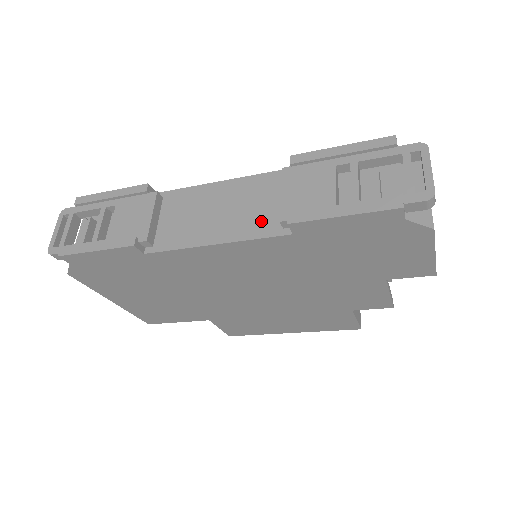
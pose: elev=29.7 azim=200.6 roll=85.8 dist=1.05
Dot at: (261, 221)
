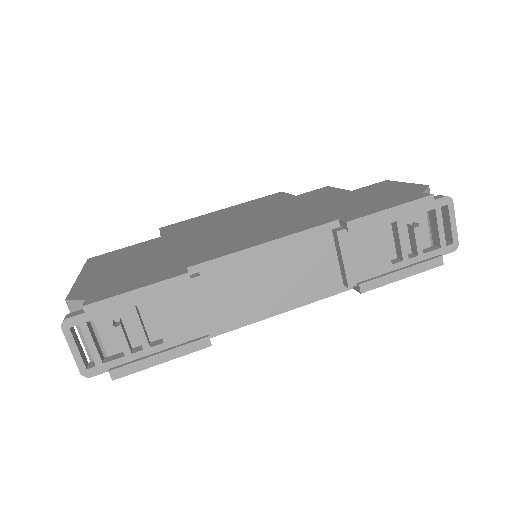
Dot at: (322, 282)
